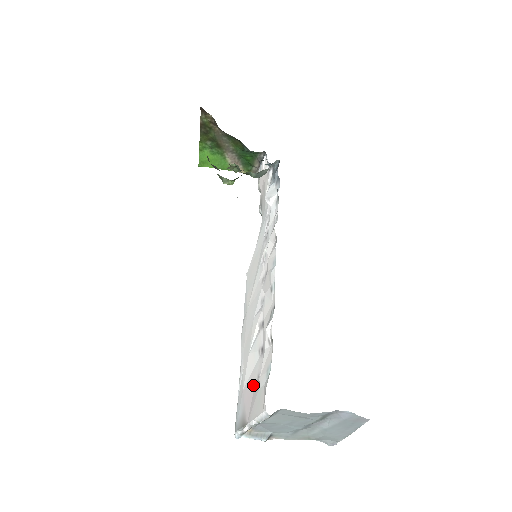
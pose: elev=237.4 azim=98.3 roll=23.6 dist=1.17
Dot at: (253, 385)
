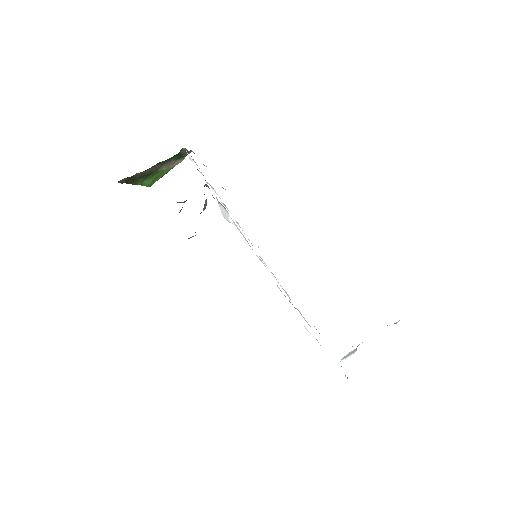
Dot at: occluded
